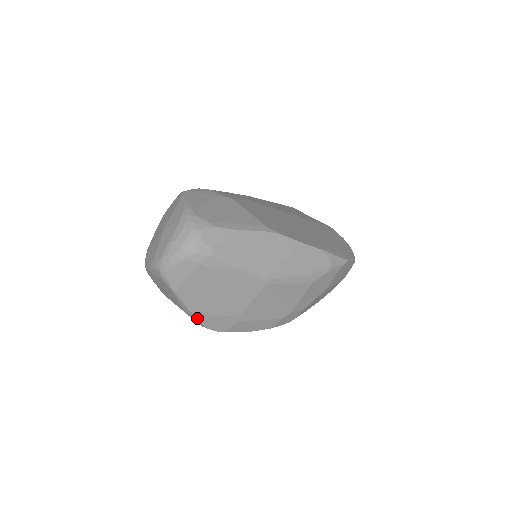
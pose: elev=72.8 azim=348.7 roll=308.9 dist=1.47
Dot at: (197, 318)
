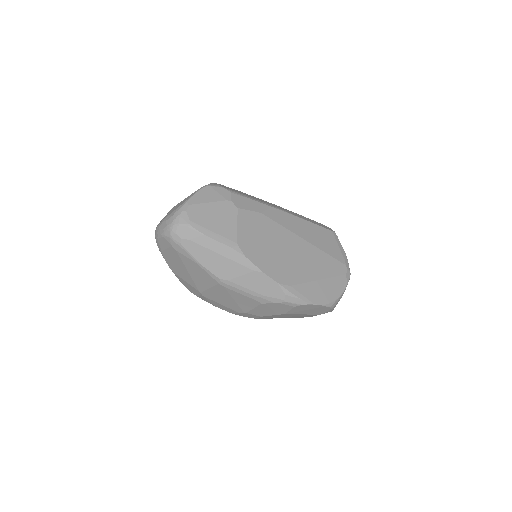
Dot at: (176, 276)
